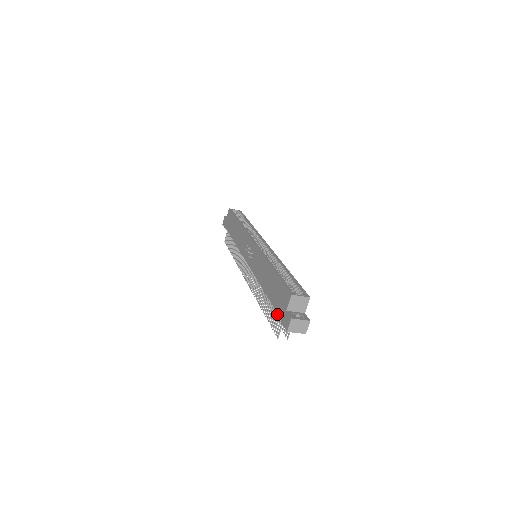
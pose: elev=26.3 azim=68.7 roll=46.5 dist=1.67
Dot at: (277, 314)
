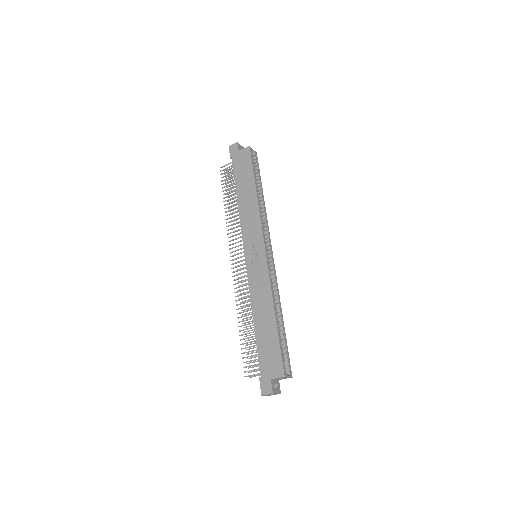
Dot at: occluded
